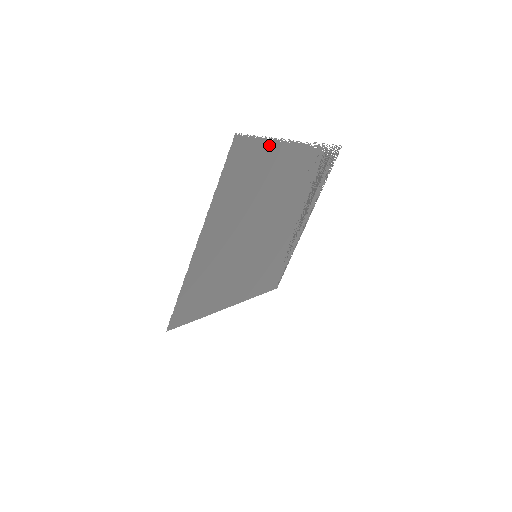
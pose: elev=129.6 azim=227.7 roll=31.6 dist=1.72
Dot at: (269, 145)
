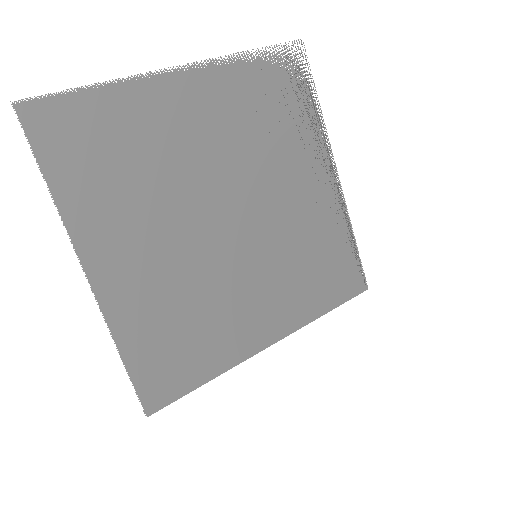
Dot at: (112, 94)
